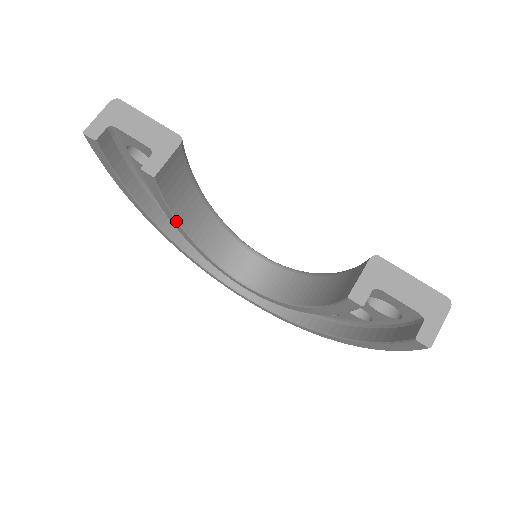
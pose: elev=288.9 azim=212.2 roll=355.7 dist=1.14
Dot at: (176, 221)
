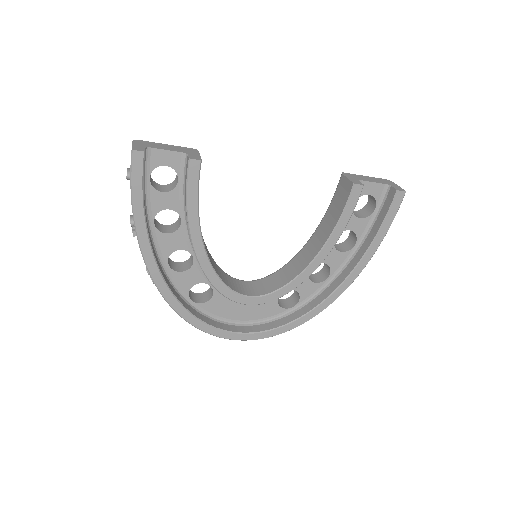
Dot at: (200, 231)
